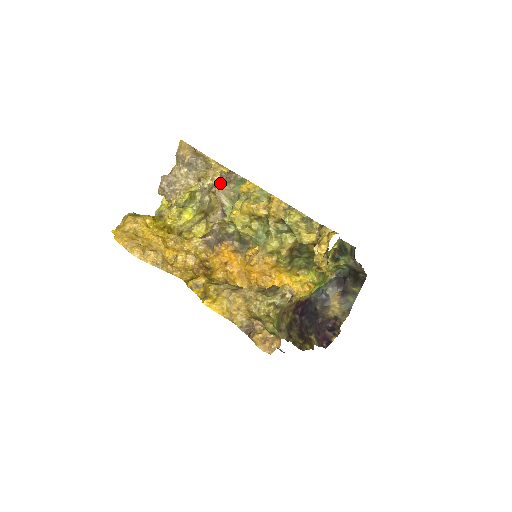
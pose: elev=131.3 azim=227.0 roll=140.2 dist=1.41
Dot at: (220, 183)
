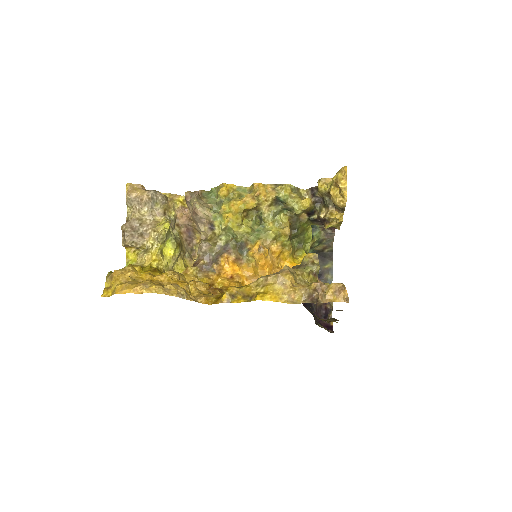
Dot at: (195, 199)
